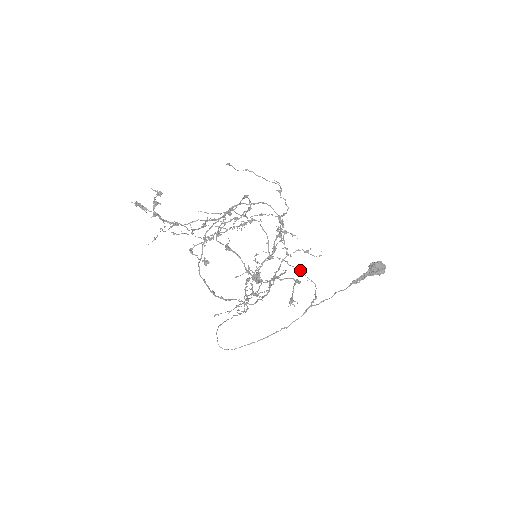
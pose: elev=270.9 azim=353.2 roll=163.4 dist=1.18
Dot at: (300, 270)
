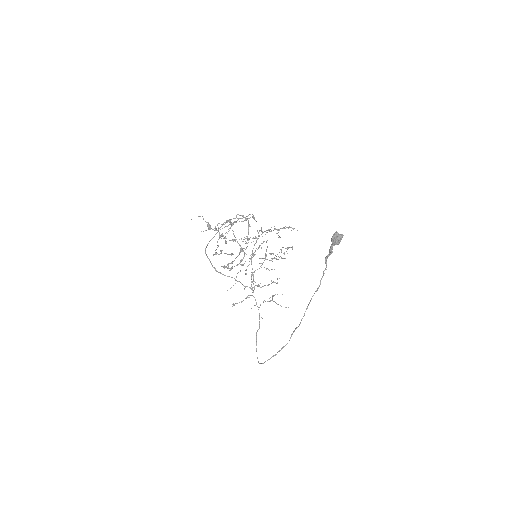
Dot at: occluded
